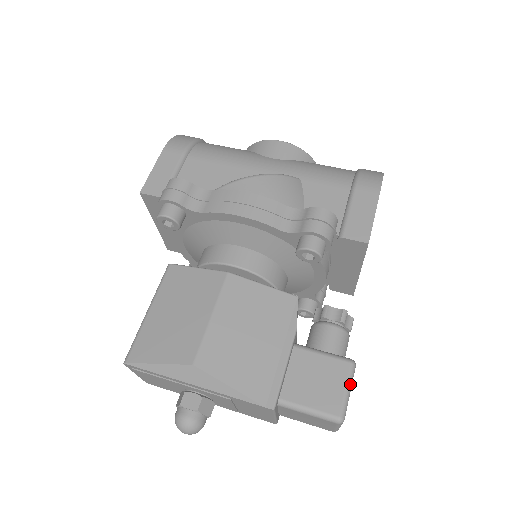
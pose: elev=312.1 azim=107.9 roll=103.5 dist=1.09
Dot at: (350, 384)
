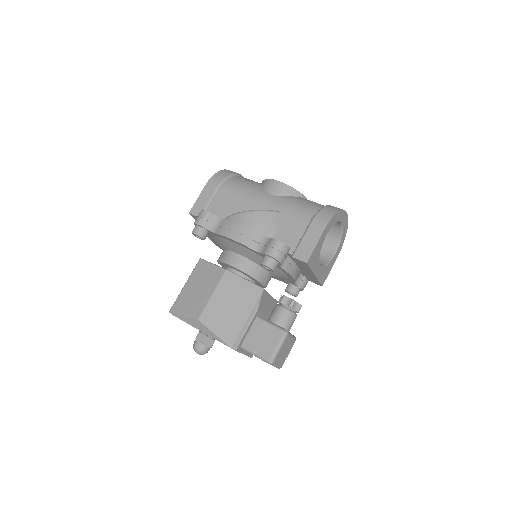
Dot at: (281, 344)
